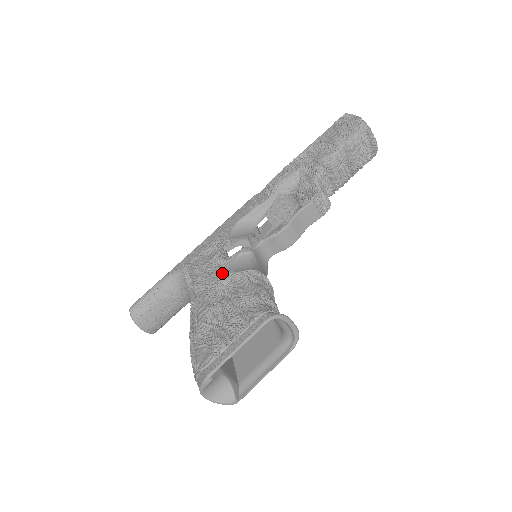
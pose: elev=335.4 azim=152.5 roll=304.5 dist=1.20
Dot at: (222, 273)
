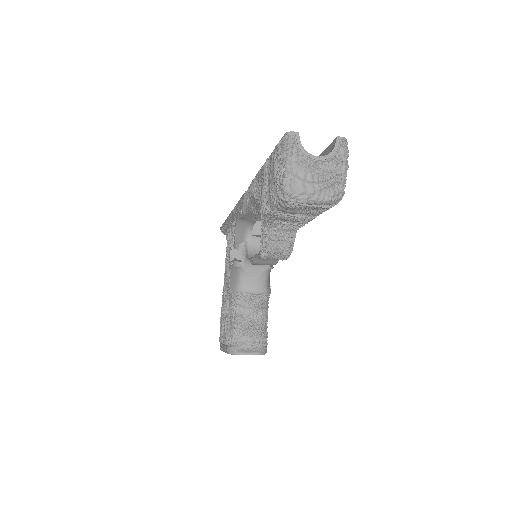
Dot at: (229, 273)
